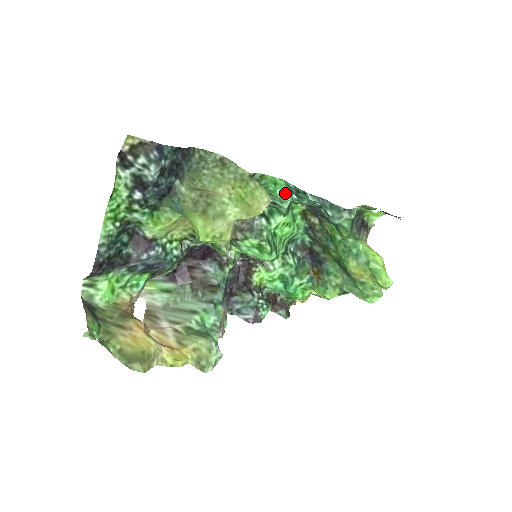
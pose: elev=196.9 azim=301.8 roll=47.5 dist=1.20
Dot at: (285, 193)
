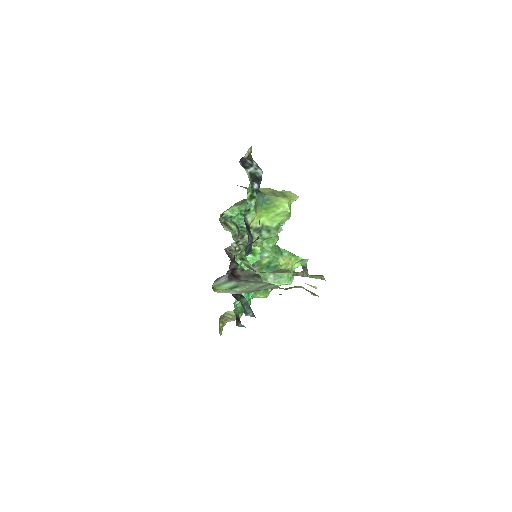
Dot at: occluded
